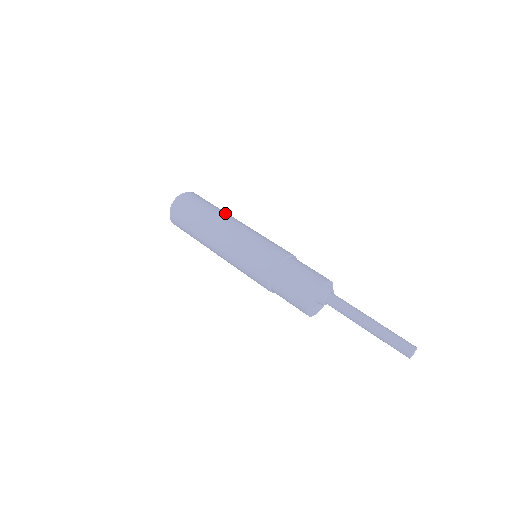
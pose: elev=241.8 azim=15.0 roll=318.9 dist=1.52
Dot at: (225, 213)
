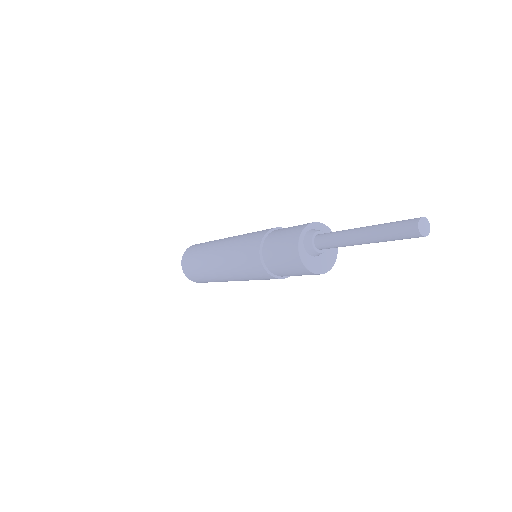
Dot at: (212, 243)
